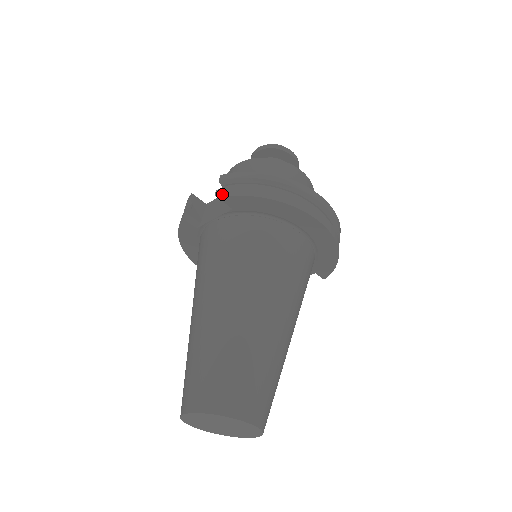
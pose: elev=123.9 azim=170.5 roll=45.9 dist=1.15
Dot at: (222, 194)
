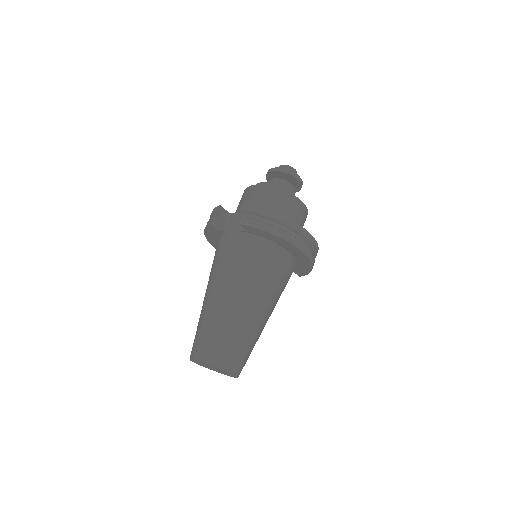
Dot at: (243, 222)
